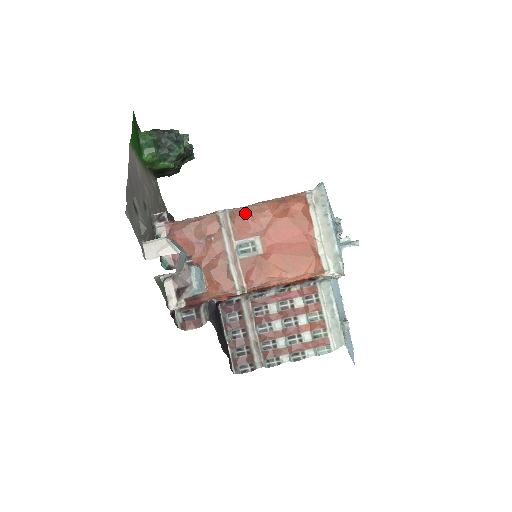
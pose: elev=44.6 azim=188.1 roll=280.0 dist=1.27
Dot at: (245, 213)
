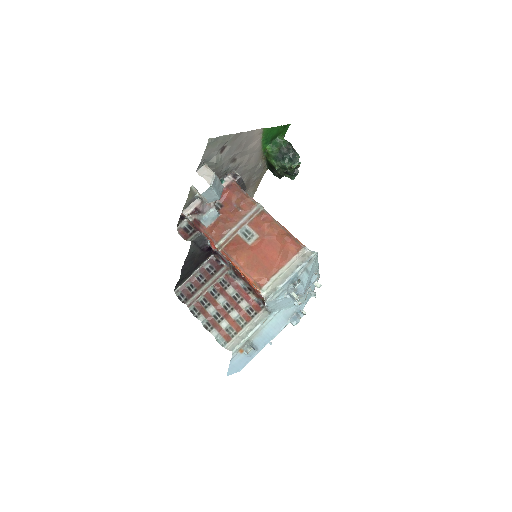
Dot at: (268, 219)
